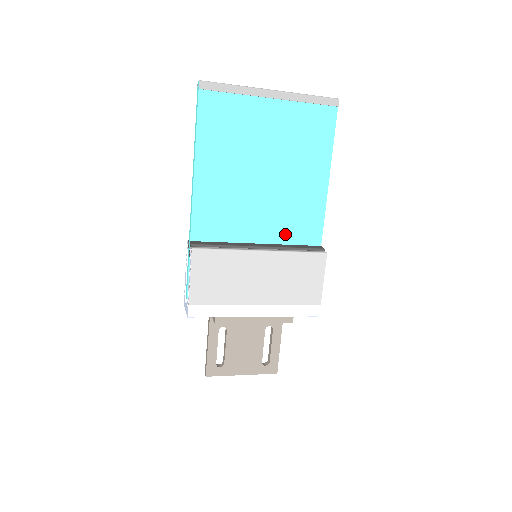
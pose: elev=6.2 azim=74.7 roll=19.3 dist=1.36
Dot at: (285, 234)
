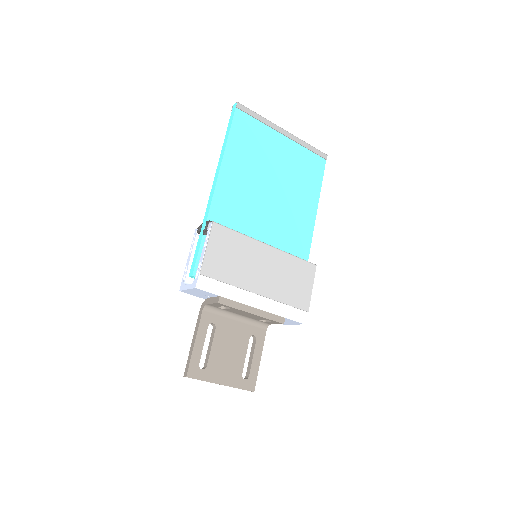
Dot at: (282, 243)
